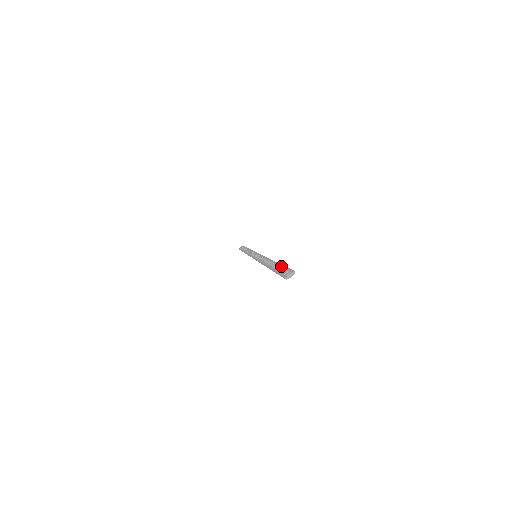
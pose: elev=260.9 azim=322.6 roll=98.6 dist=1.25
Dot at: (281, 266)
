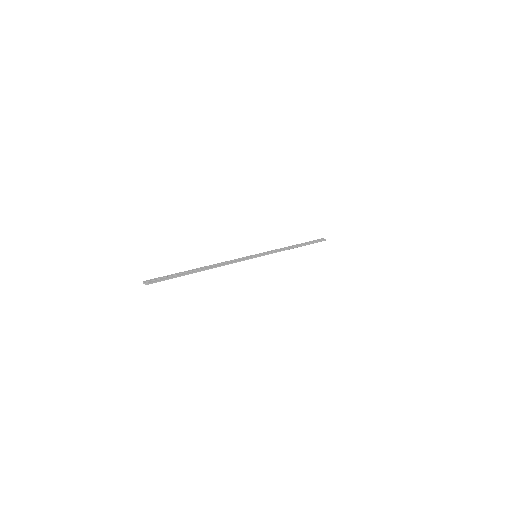
Dot at: (175, 275)
